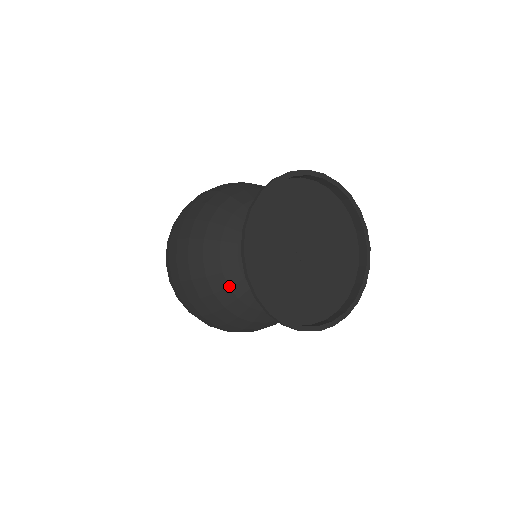
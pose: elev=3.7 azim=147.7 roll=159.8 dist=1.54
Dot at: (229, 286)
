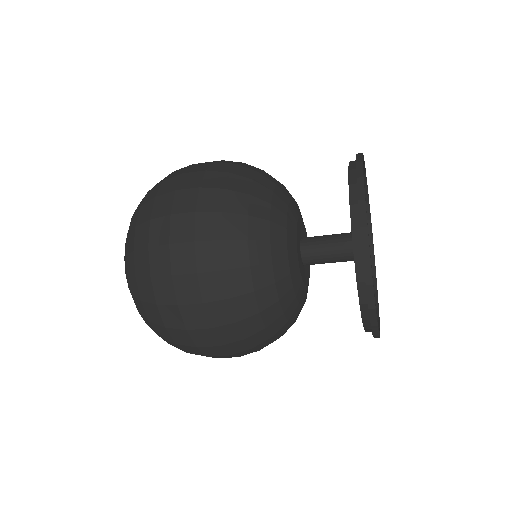
Dot at: (279, 299)
